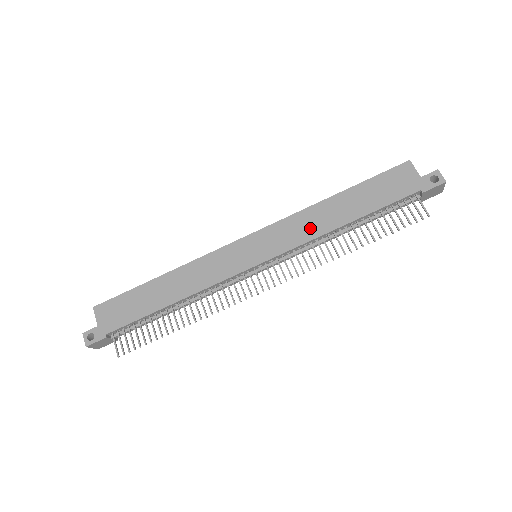
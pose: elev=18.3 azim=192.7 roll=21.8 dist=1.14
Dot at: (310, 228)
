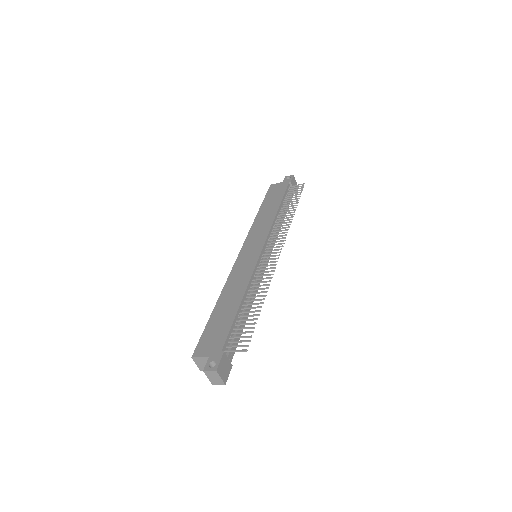
Dot at: (265, 223)
